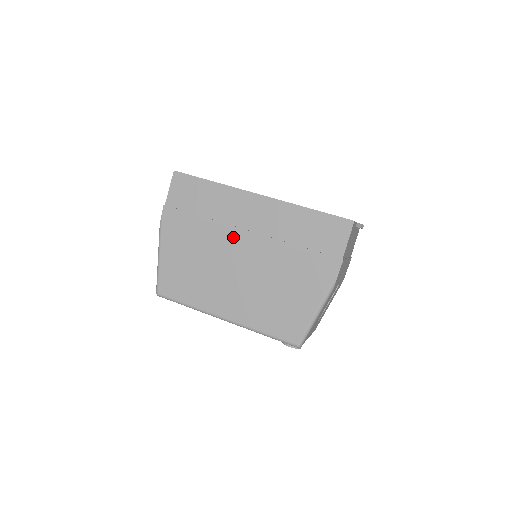
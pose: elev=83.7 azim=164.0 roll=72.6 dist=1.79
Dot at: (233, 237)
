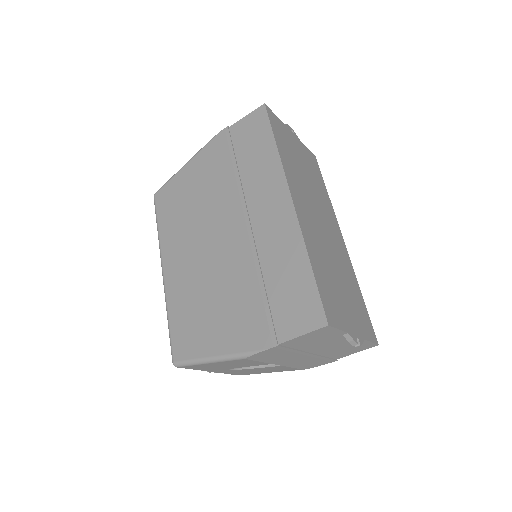
Dot at: (235, 213)
